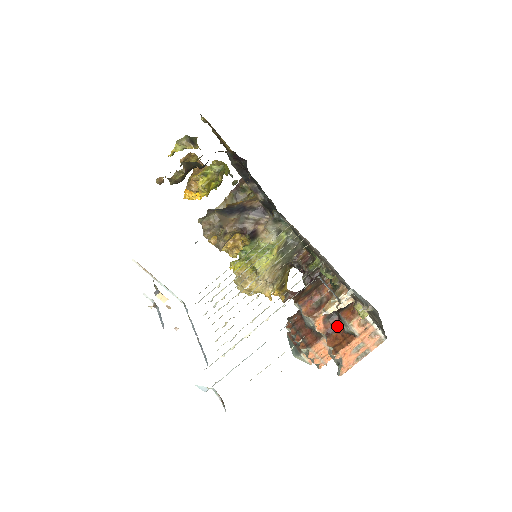
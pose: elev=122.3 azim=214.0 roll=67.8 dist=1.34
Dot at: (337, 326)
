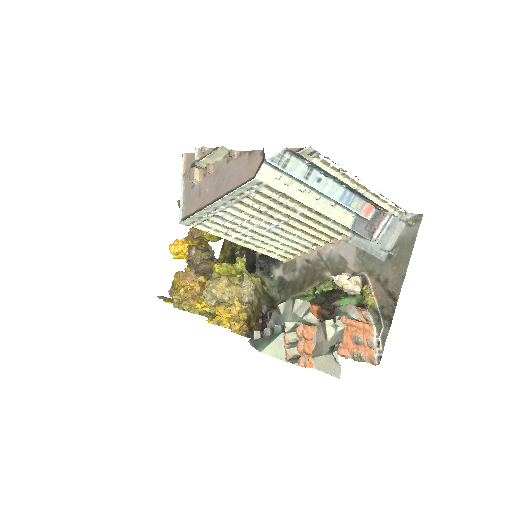
Dot at: occluded
